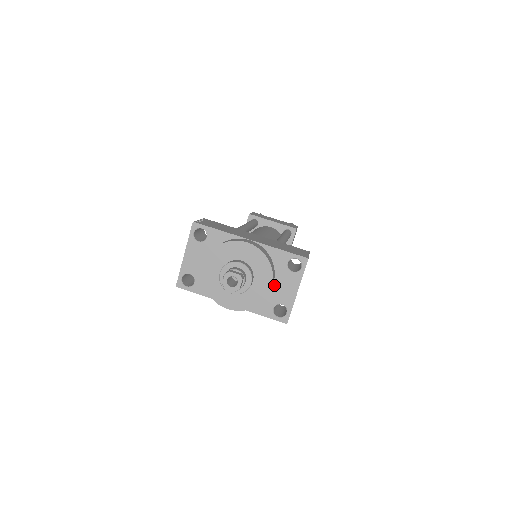
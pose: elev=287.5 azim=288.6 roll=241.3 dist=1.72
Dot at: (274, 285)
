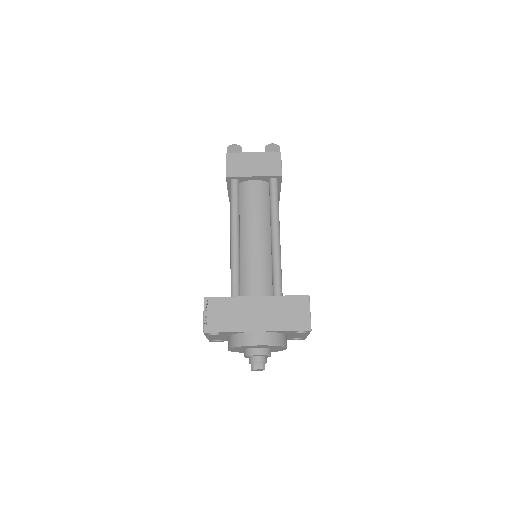
Dot at: (288, 336)
